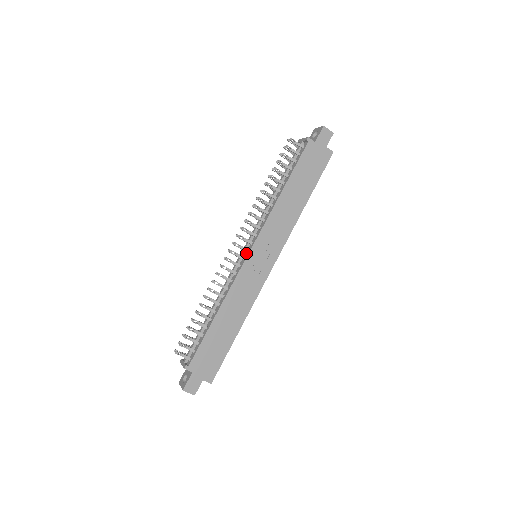
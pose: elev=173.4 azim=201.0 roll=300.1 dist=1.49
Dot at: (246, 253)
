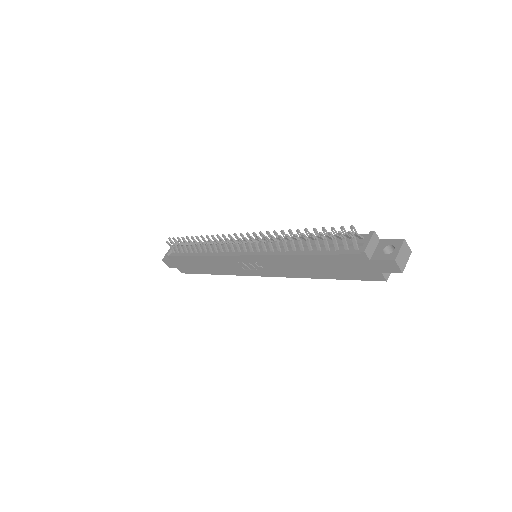
Dot at: (244, 251)
